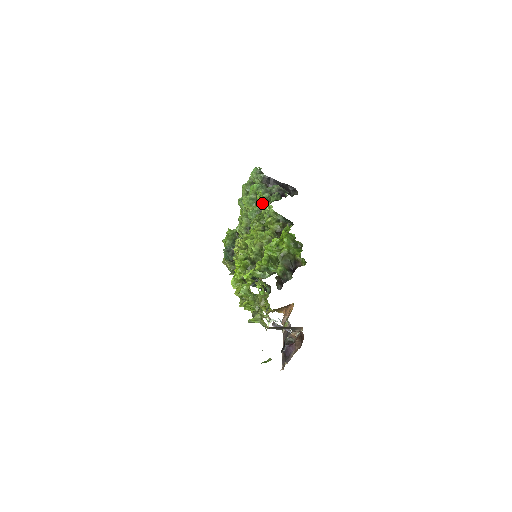
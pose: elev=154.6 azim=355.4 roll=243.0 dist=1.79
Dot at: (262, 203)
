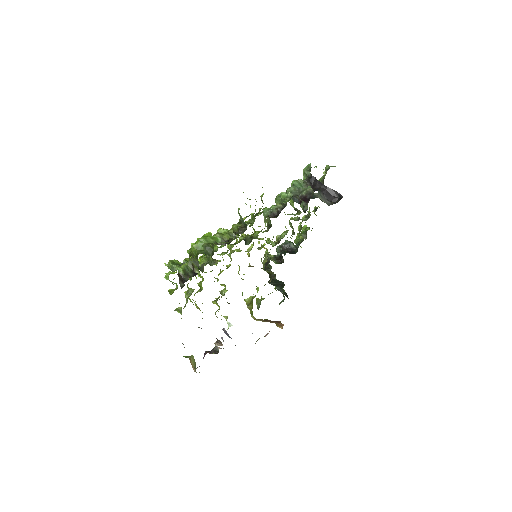
Dot at: (262, 201)
